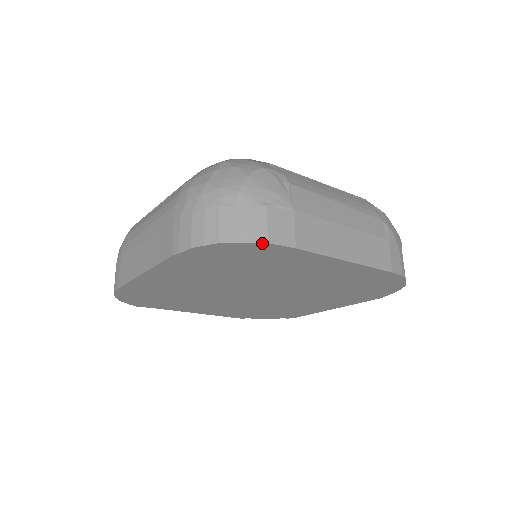
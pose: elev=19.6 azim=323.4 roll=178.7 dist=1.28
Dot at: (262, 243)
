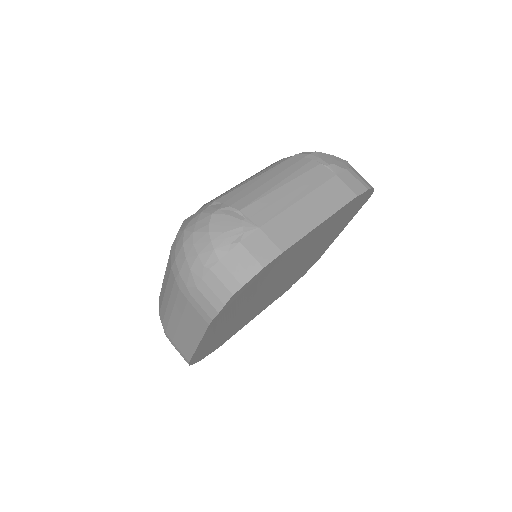
Dot at: (259, 270)
